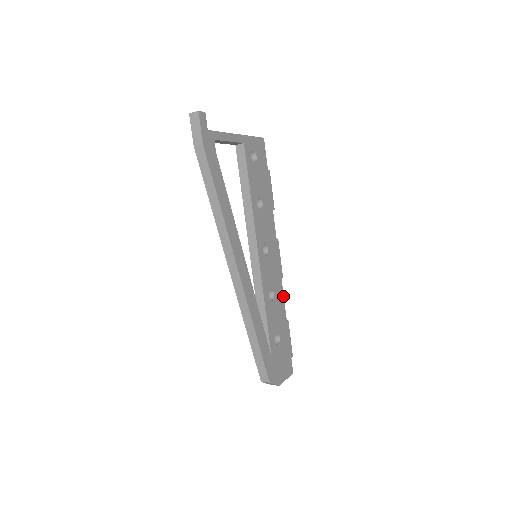
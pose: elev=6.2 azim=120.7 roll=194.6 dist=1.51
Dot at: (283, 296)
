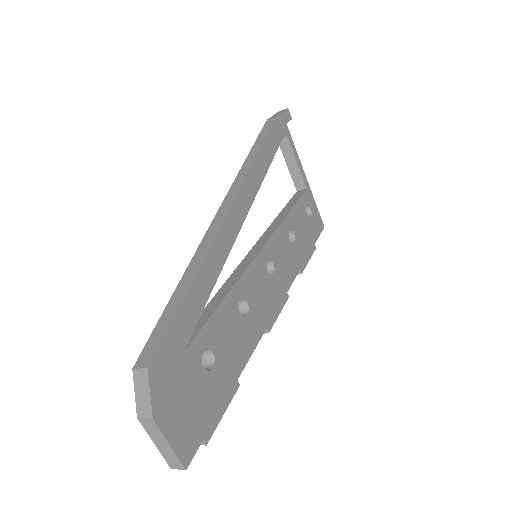
Dot at: (255, 347)
